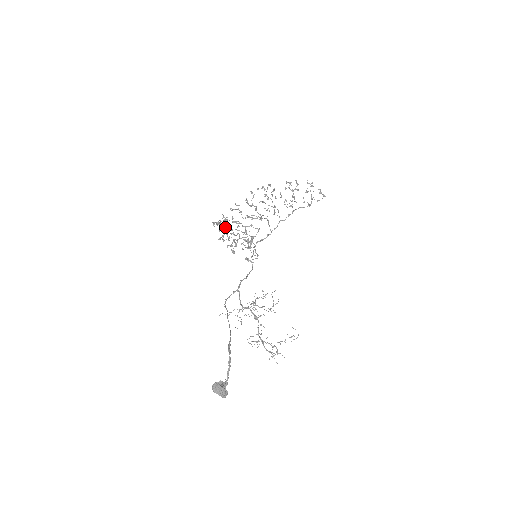
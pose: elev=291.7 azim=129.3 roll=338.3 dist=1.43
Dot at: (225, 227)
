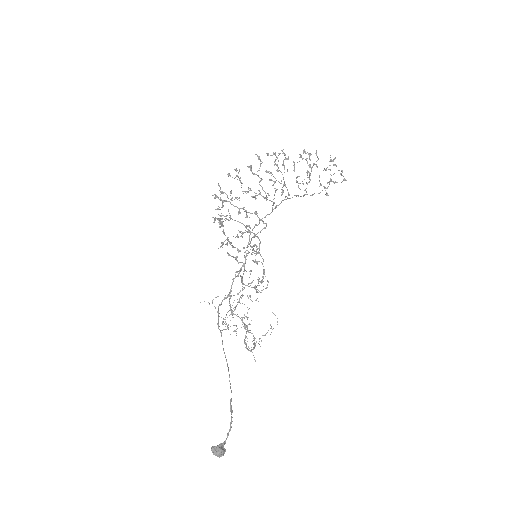
Dot at: (225, 216)
